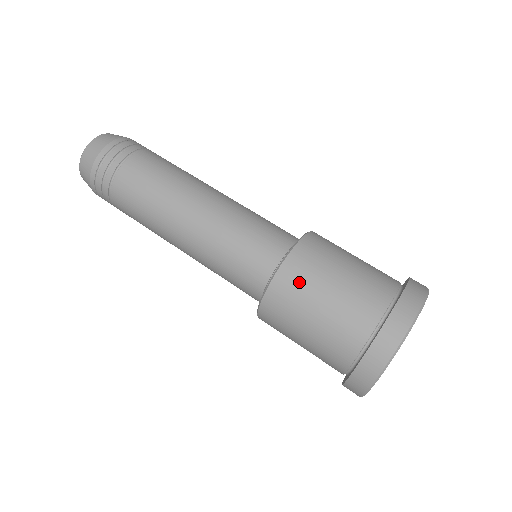
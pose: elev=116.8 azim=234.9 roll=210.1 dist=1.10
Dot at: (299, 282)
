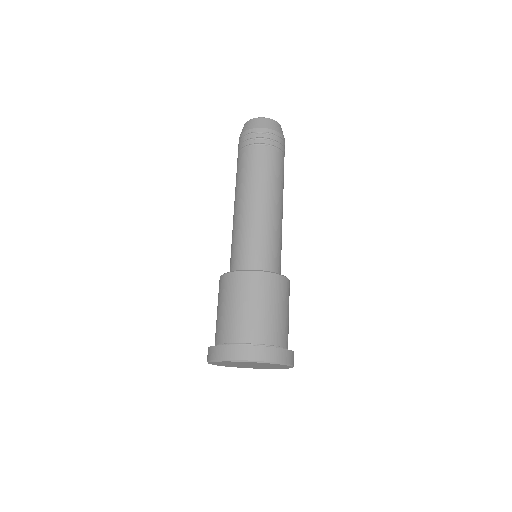
Dot at: (274, 289)
